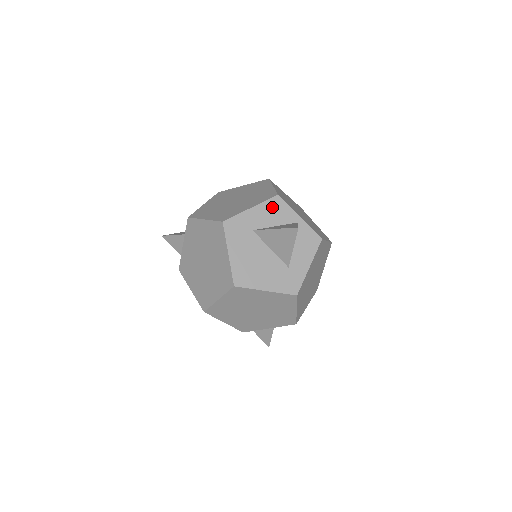
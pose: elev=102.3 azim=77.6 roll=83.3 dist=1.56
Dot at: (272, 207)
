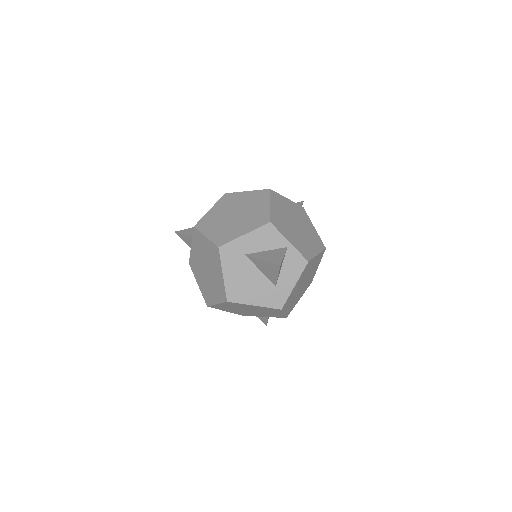
Dot at: (264, 233)
